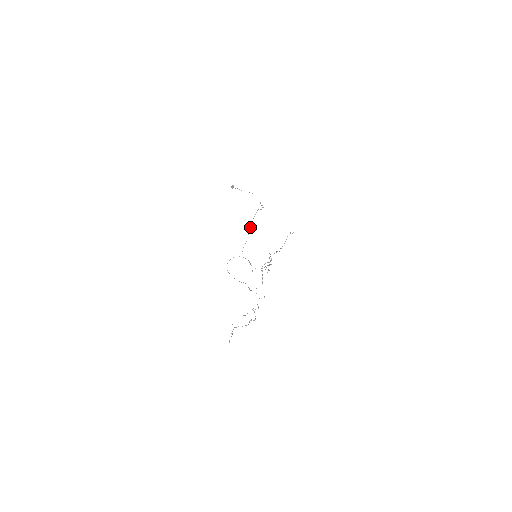
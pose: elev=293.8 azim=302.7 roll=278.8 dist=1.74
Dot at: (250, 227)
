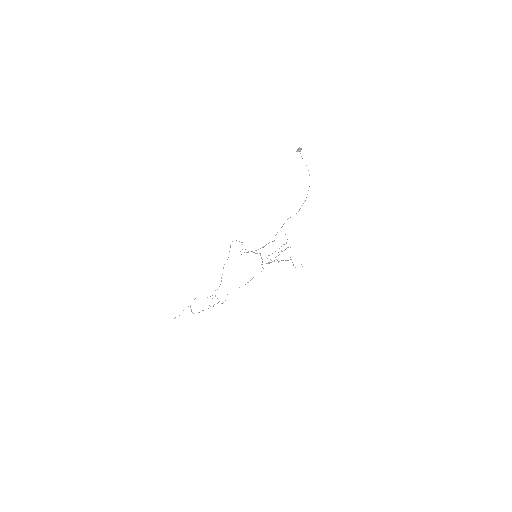
Dot at: occluded
